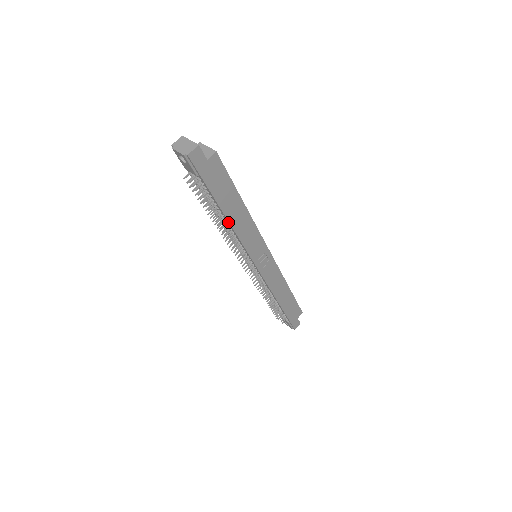
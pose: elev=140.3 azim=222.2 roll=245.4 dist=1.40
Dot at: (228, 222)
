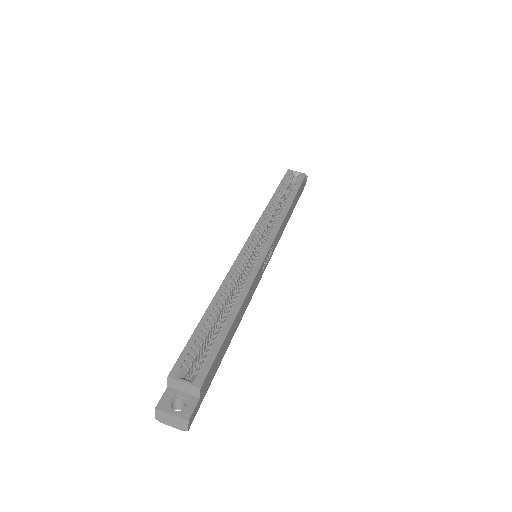
Dot at: occluded
